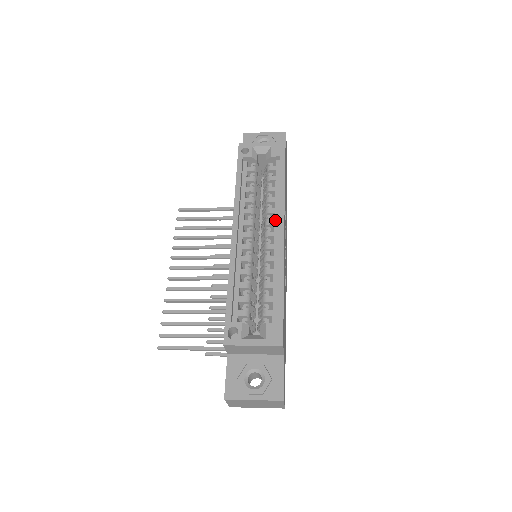
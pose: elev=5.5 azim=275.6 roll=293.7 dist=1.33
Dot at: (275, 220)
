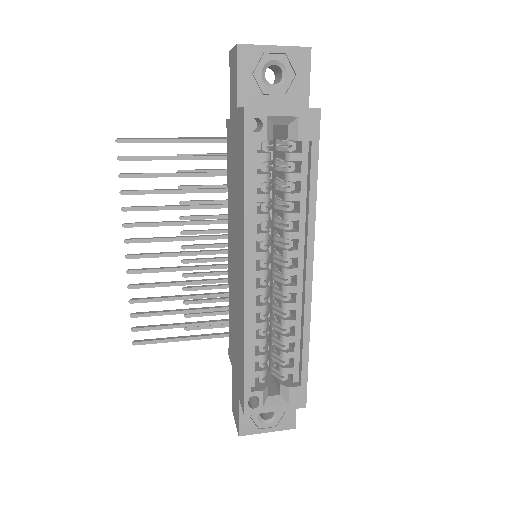
Dot at: (299, 251)
